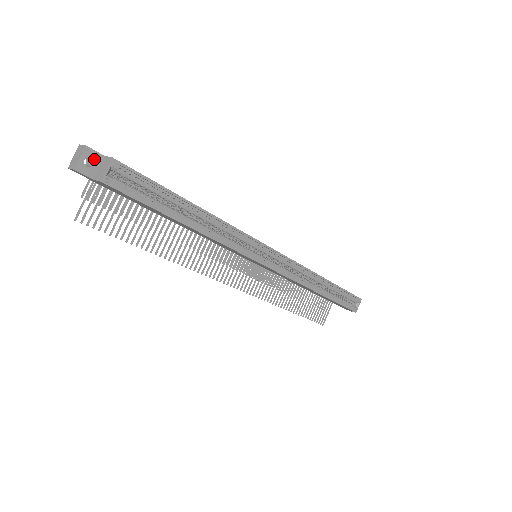
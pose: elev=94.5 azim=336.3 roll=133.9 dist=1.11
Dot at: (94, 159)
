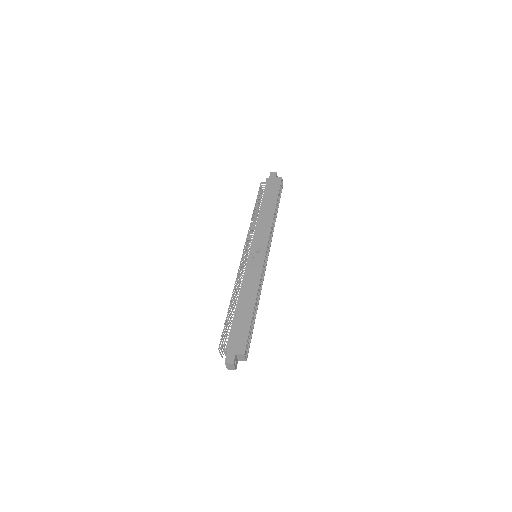
Dot at: (235, 360)
